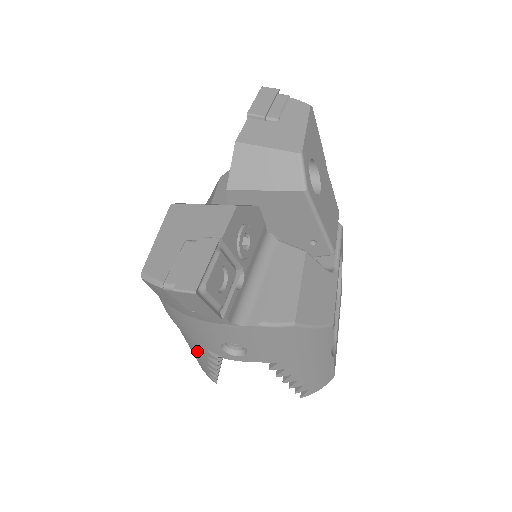
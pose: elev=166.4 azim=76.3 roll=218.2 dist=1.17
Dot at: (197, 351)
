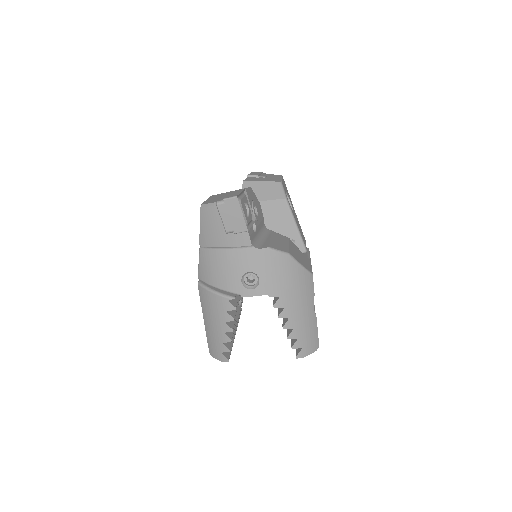
Dot at: (218, 314)
